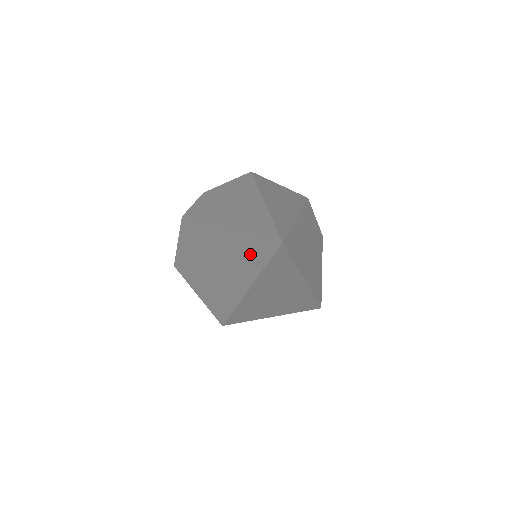
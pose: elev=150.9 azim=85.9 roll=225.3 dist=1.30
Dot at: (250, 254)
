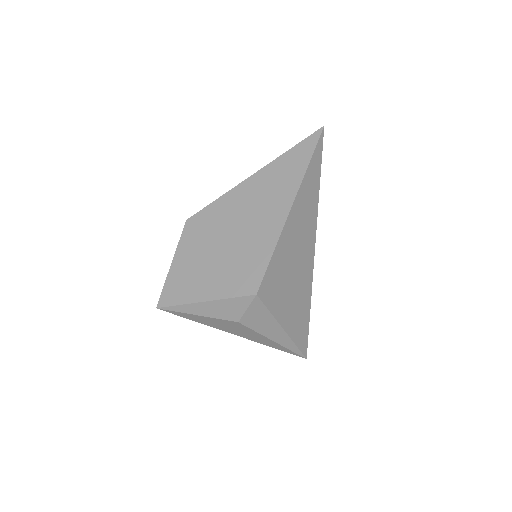
Dot at: (292, 165)
